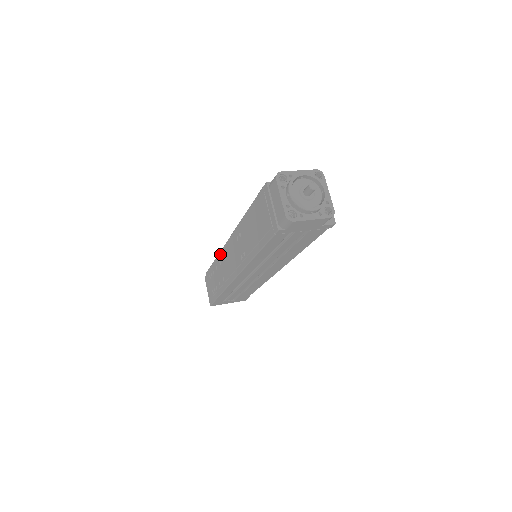
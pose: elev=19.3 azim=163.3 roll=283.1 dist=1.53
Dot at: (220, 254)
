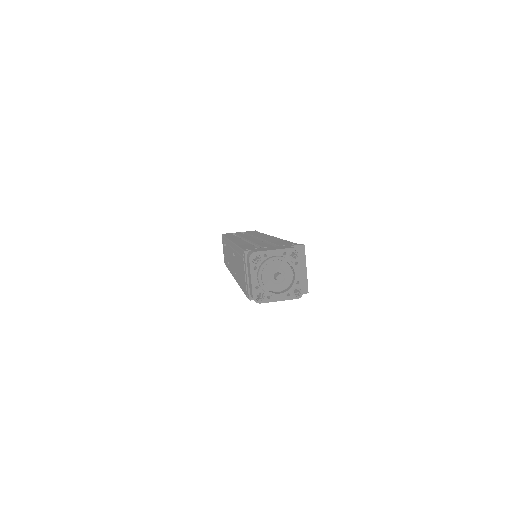
Dot at: (227, 241)
